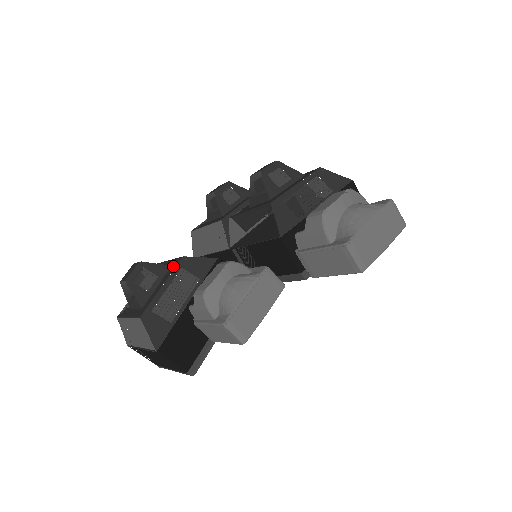
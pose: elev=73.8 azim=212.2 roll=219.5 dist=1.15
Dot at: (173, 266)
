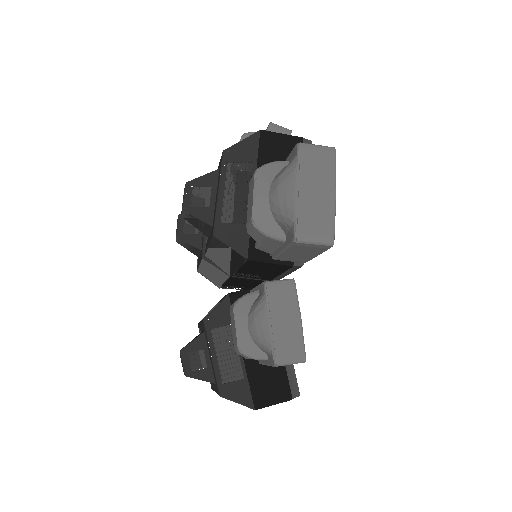
Dot at: (204, 332)
